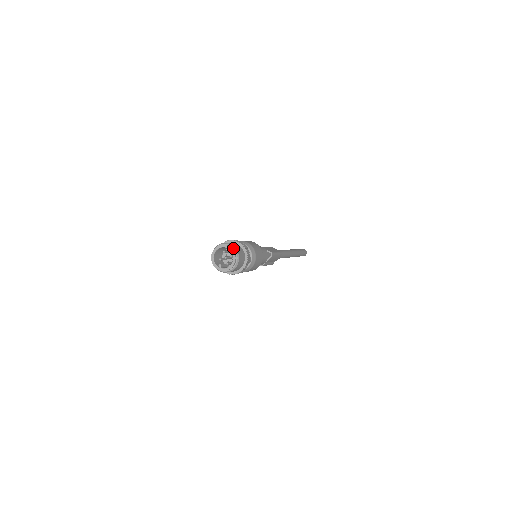
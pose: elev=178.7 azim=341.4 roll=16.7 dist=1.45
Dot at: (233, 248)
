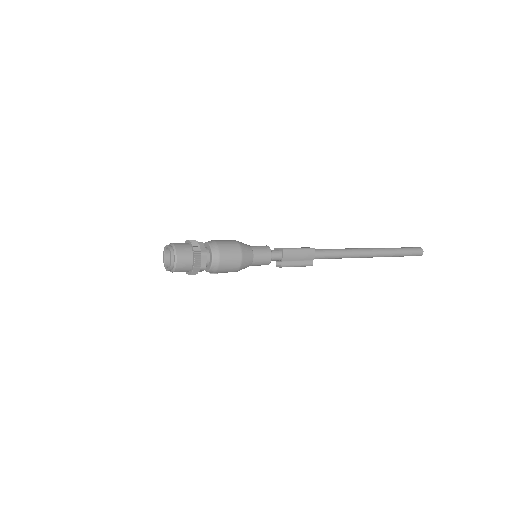
Dot at: (171, 245)
